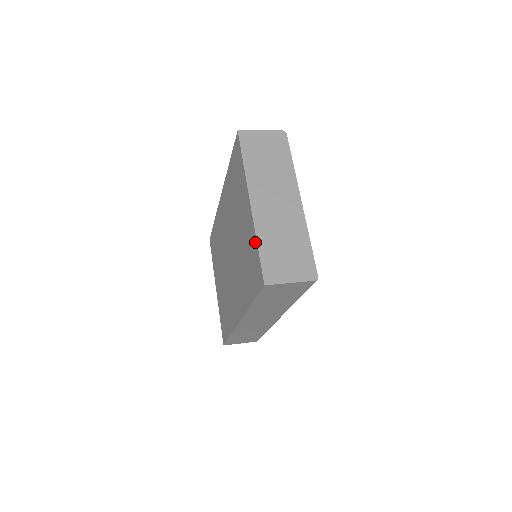
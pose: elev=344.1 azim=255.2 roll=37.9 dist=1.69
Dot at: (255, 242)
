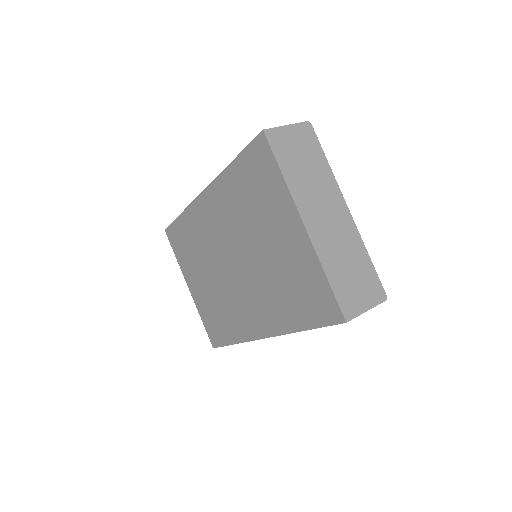
Dot at: (320, 272)
